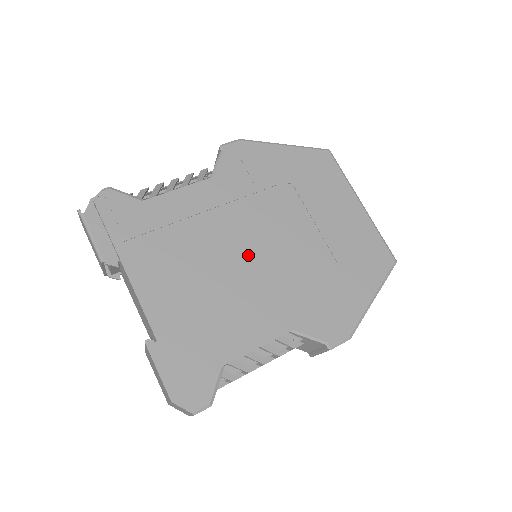
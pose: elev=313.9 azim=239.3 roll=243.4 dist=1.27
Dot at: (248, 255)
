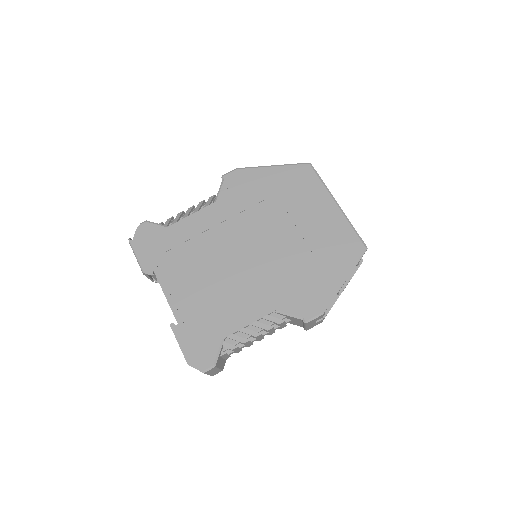
Dot at: (242, 257)
